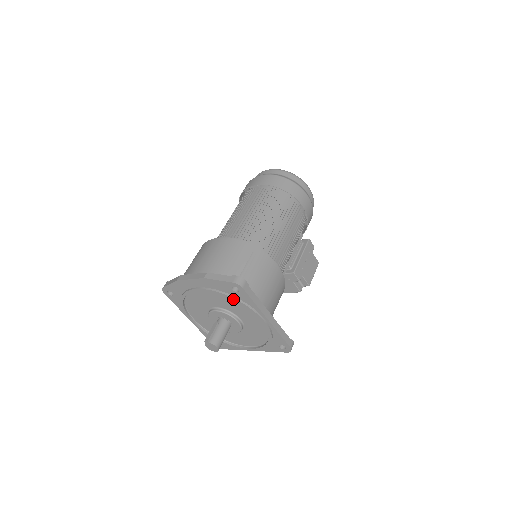
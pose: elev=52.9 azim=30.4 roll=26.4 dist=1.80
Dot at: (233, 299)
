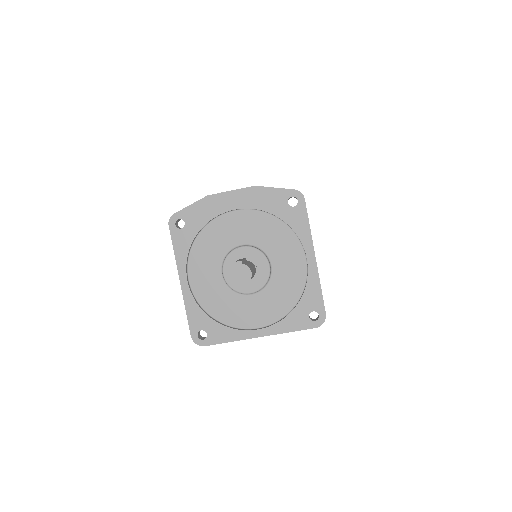
Dot at: (283, 218)
